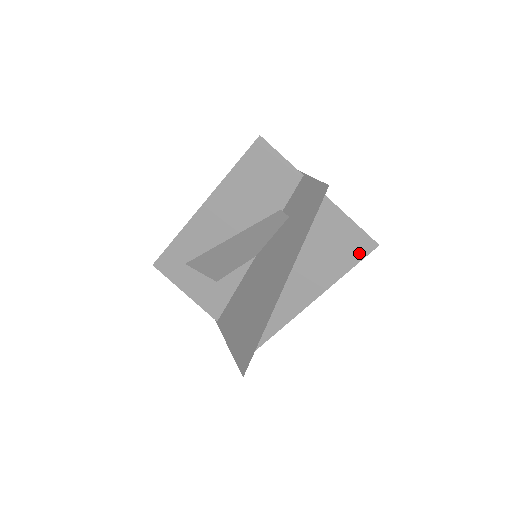
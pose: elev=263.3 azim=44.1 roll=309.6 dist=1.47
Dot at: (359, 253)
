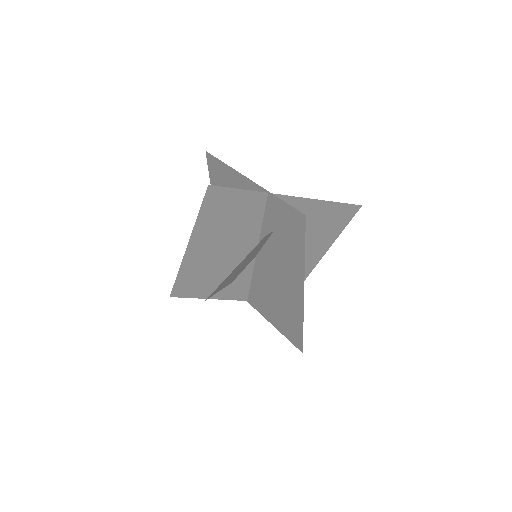
Dot at: (346, 217)
